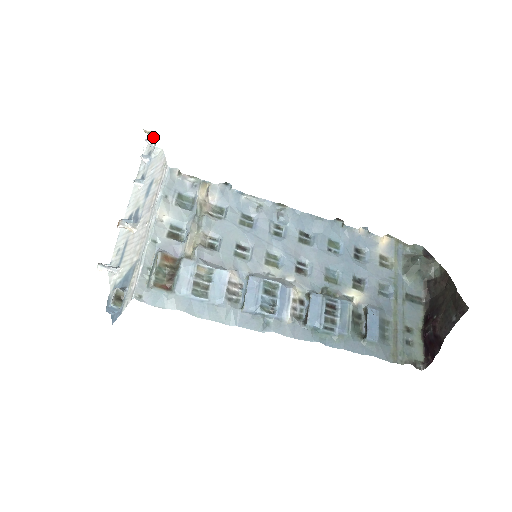
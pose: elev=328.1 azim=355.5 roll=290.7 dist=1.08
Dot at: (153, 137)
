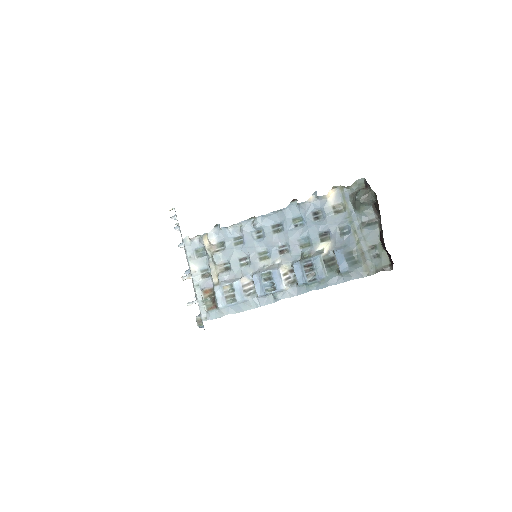
Dot at: occluded
